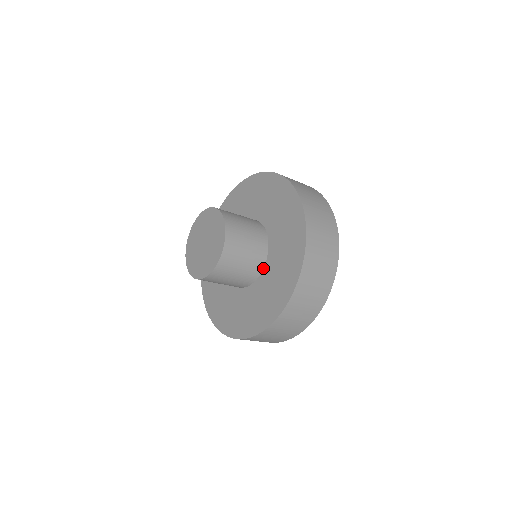
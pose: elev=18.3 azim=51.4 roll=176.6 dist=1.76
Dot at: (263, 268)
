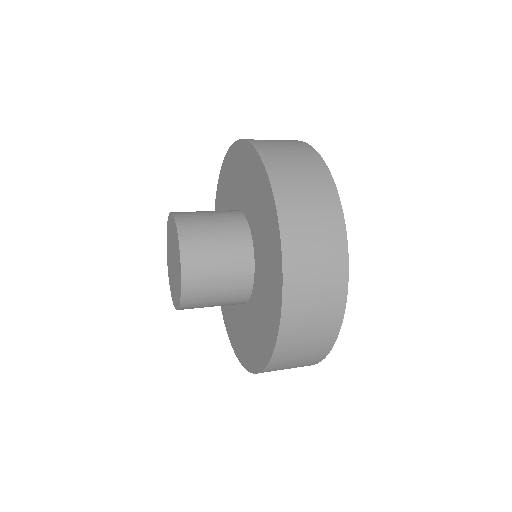
Dot at: occluded
